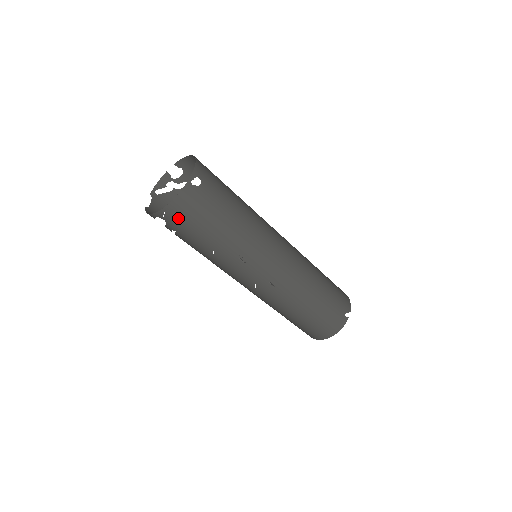
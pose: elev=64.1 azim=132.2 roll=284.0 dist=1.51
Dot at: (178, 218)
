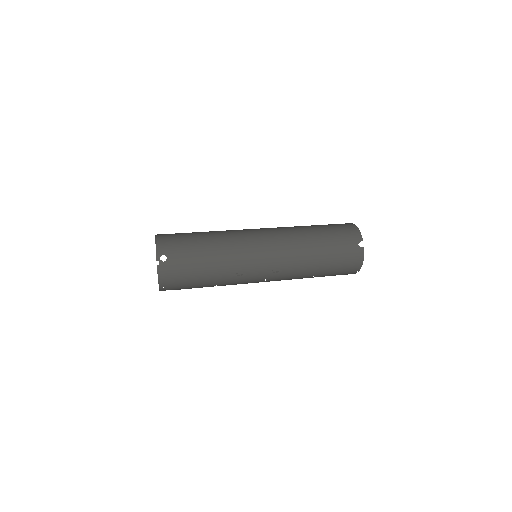
Dot at: (174, 285)
